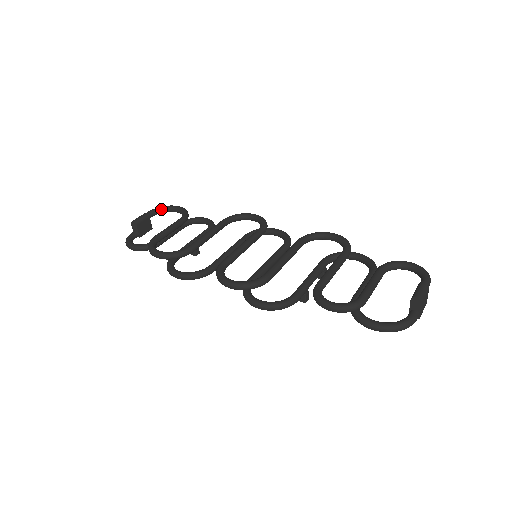
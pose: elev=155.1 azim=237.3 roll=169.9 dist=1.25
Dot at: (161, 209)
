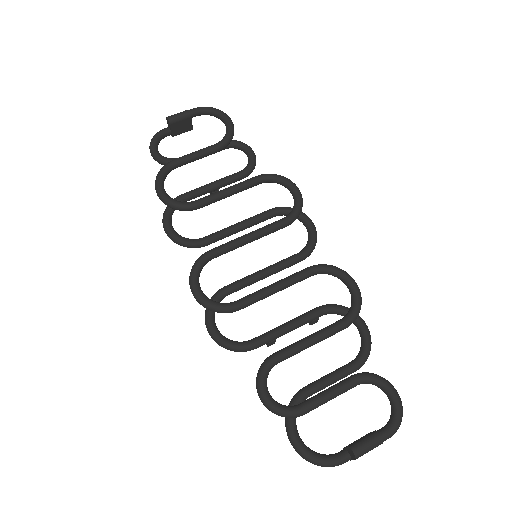
Dot at: (209, 111)
